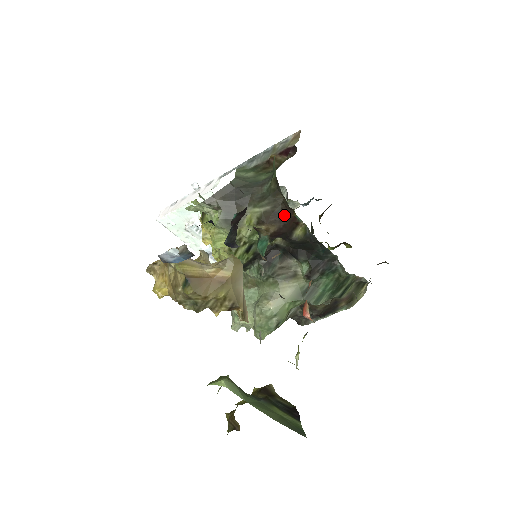
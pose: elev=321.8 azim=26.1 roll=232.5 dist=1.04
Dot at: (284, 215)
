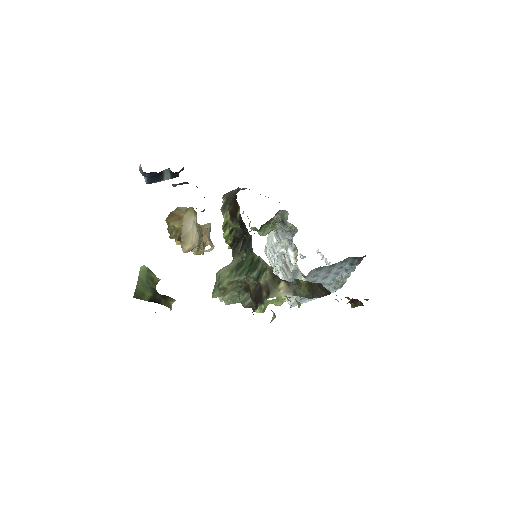
Dot at: (235, 200)
